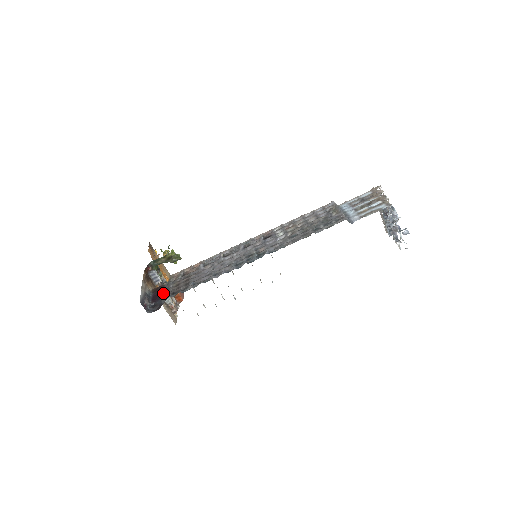
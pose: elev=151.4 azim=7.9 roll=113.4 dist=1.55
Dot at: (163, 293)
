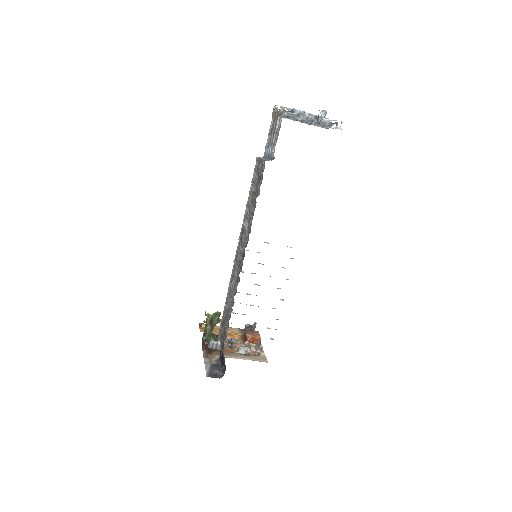
Dot at: (222, 352)
